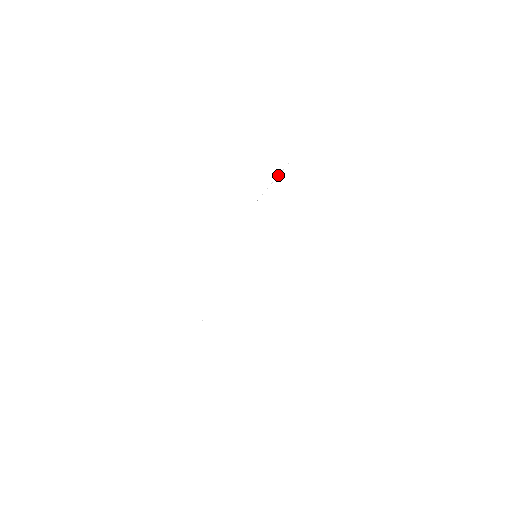
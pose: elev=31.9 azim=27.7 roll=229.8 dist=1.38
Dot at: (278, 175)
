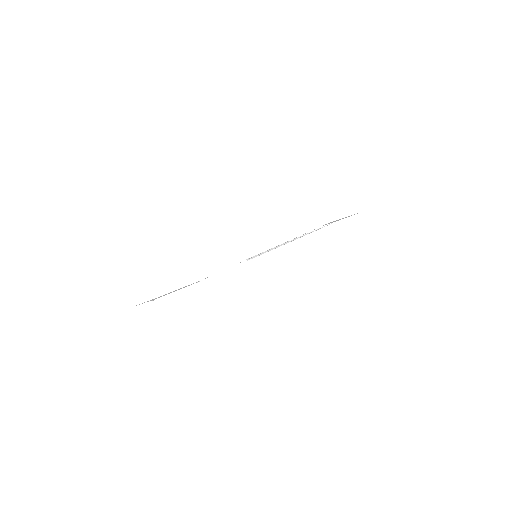
Dot at: (321, 227)
